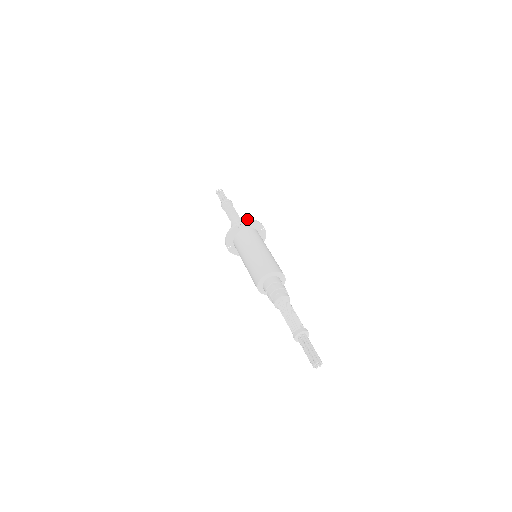
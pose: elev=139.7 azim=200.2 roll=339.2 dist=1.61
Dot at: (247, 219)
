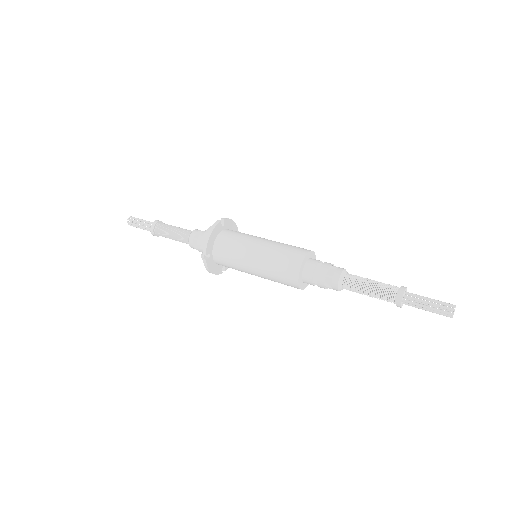
Dot at: occluded
